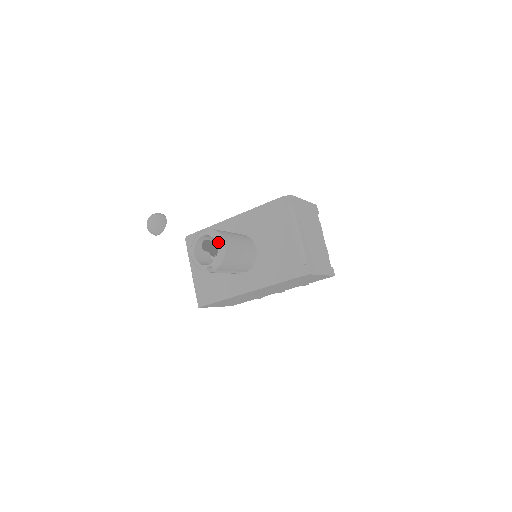
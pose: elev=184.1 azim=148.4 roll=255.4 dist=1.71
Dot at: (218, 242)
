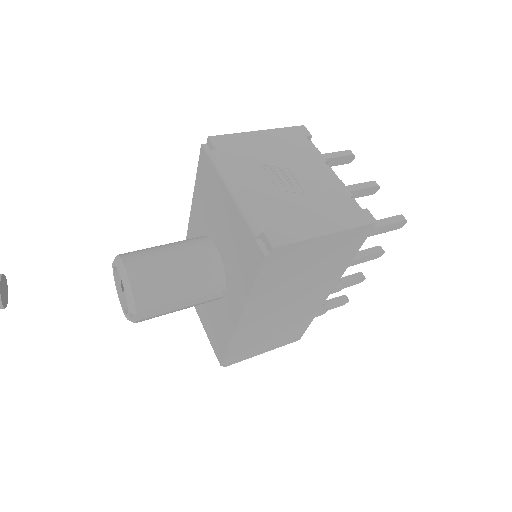
Dot at: (118, 271)
